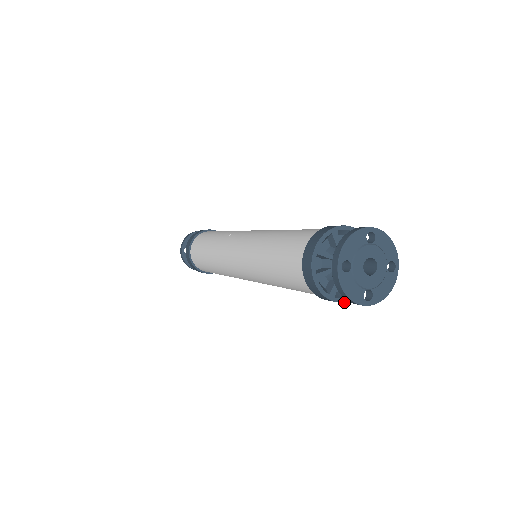
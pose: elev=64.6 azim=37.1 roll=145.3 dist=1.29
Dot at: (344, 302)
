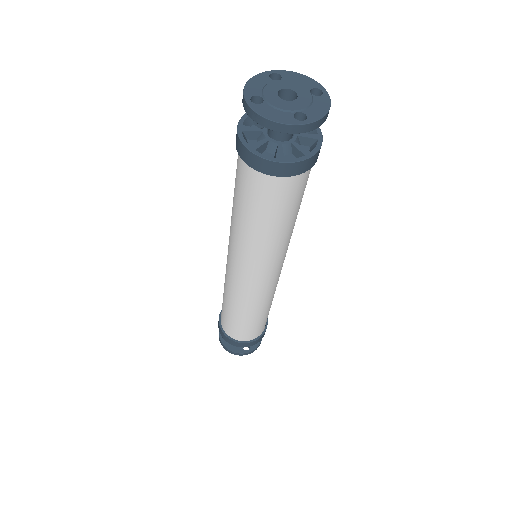
Dot at: (300, 161)
